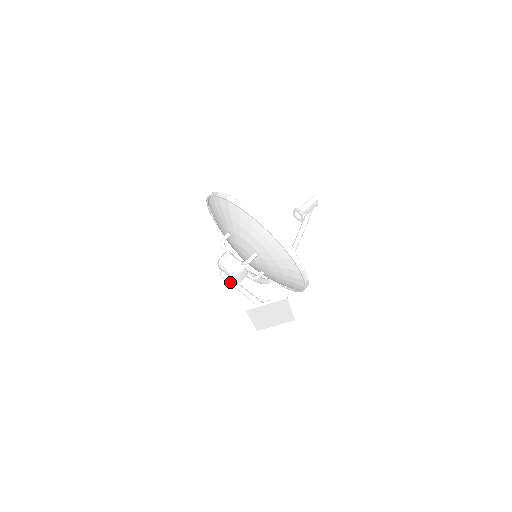
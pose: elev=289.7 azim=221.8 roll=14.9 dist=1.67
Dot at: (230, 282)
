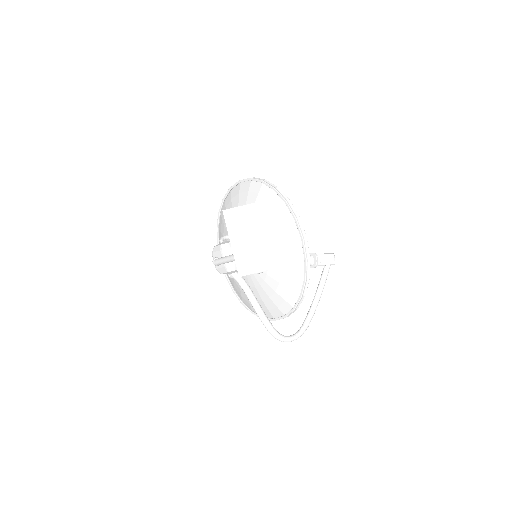
Dot at: (220, 258)
